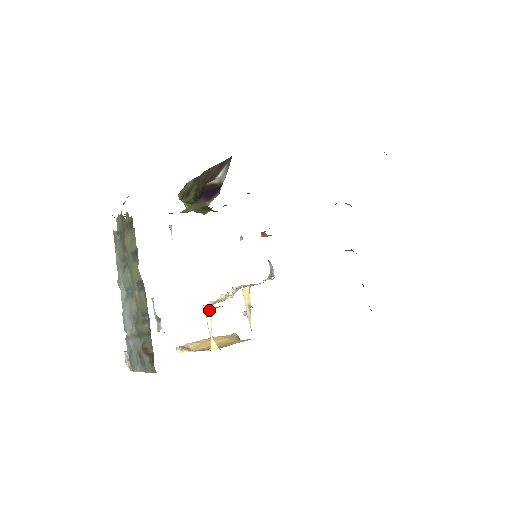
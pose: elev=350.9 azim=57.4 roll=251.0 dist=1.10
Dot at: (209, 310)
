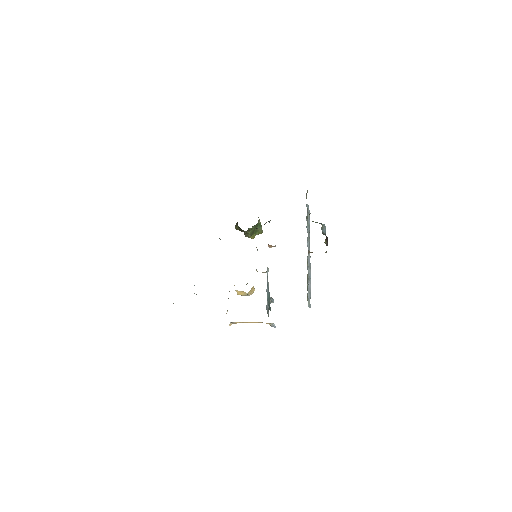
Dot at: occluded
